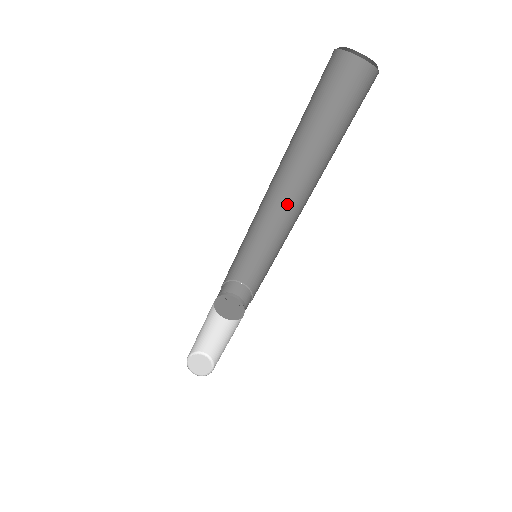
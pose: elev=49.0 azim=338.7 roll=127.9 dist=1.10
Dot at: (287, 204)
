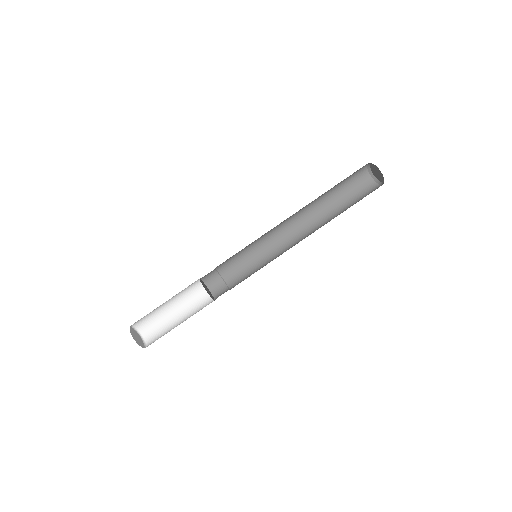
Dot at: (293, 237)
